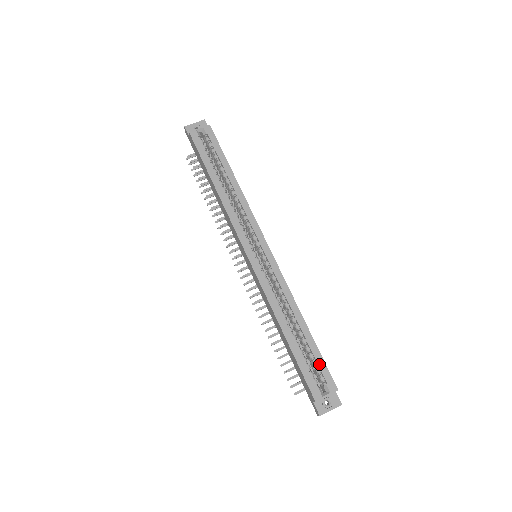
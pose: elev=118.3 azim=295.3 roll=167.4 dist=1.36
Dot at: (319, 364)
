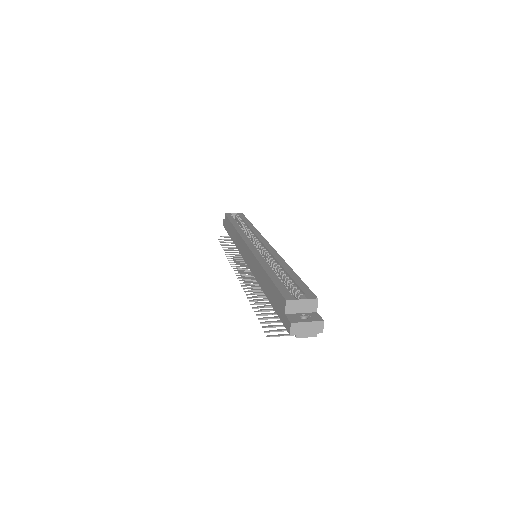
Dot at: (299, 285)
